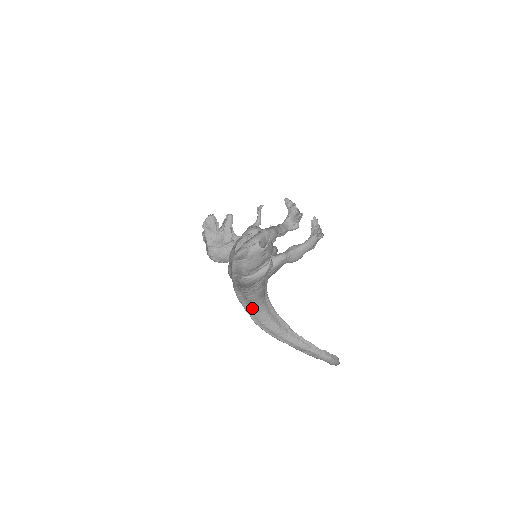
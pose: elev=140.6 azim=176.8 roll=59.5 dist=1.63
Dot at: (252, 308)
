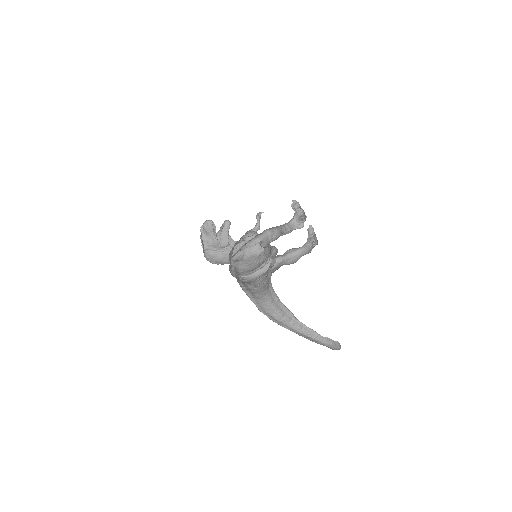
Dot at: (256, 298)
